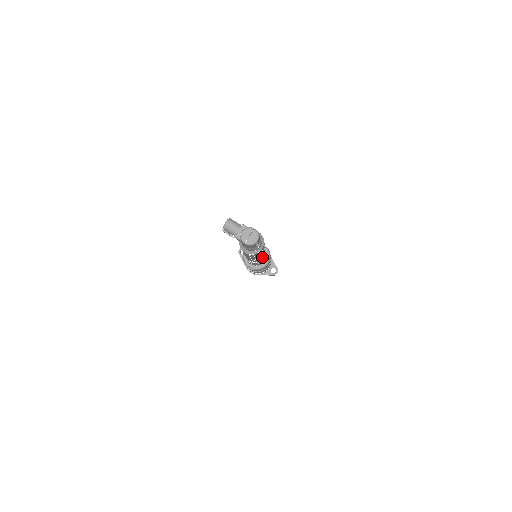
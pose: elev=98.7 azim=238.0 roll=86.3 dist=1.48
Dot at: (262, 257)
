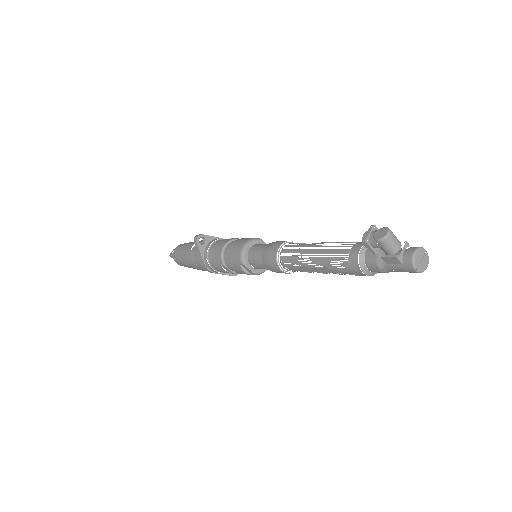
Dot at: occluded
